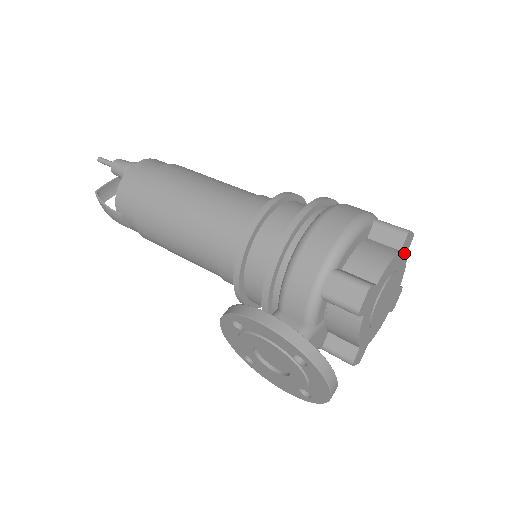
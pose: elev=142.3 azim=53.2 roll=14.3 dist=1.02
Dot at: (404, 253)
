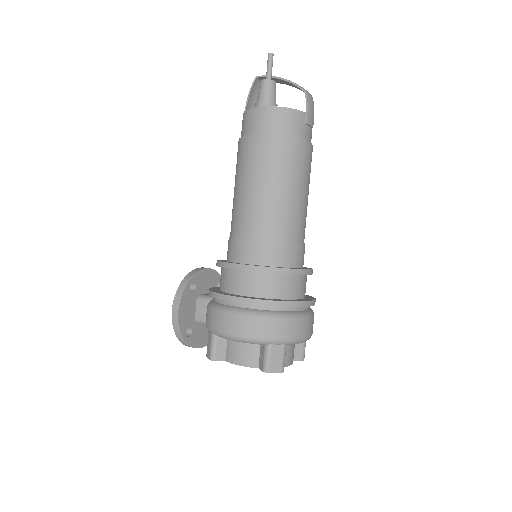
Dot at: occluded
